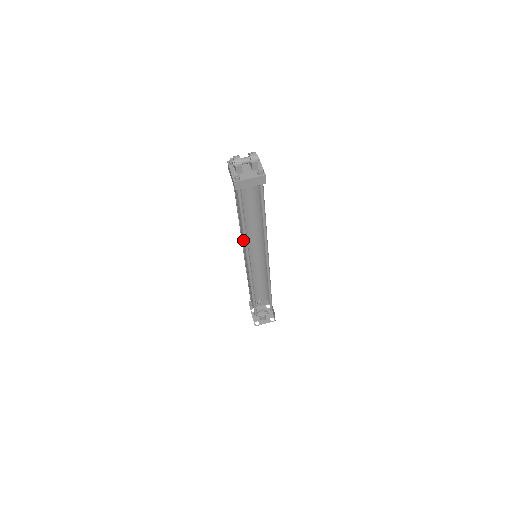
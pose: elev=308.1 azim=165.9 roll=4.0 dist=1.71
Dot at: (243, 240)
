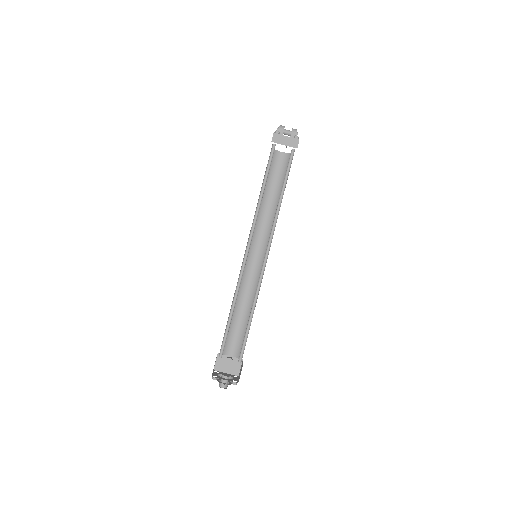
Dot at: occluded
